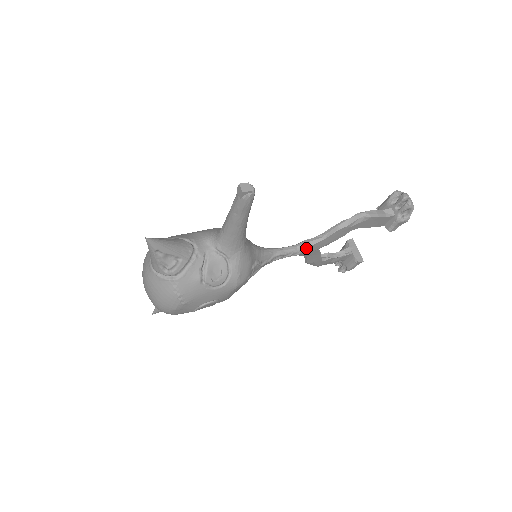
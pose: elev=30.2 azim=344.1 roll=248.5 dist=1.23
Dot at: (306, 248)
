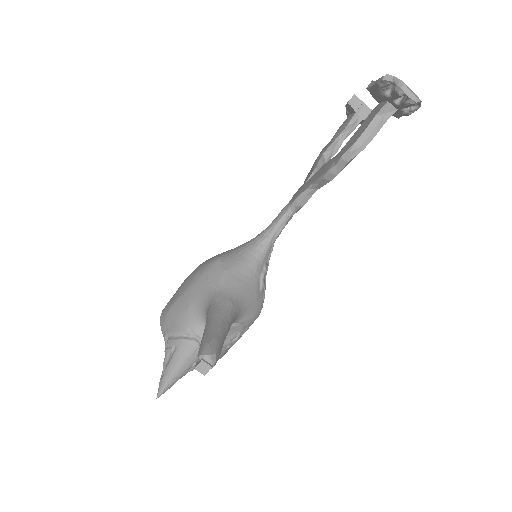
Dot at: occluded
